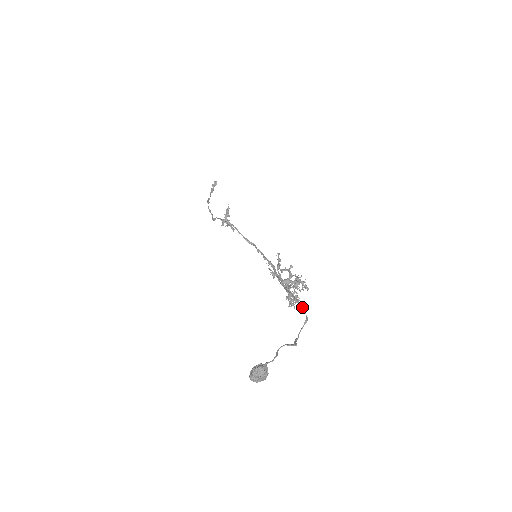
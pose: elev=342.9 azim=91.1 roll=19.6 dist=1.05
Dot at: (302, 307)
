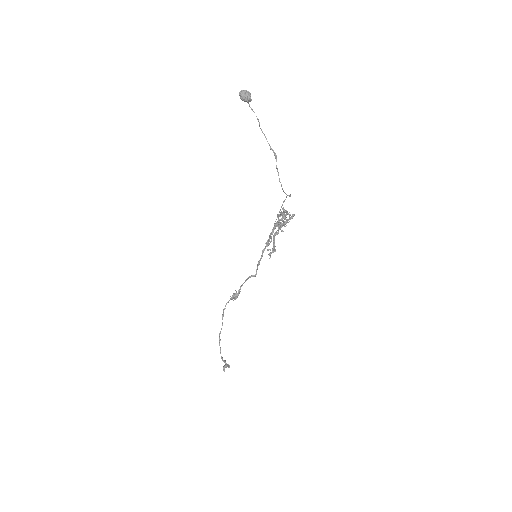
Dot at: (286, 196)
